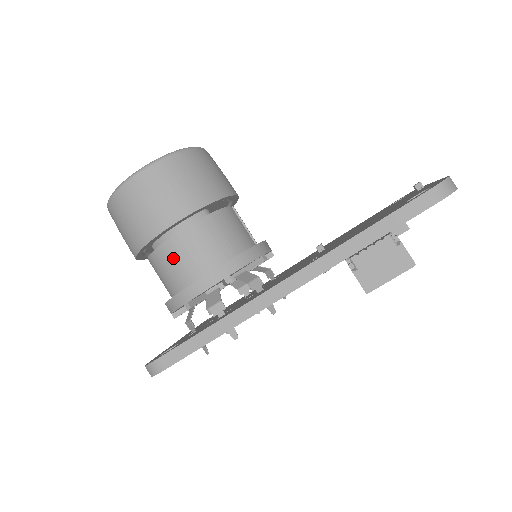
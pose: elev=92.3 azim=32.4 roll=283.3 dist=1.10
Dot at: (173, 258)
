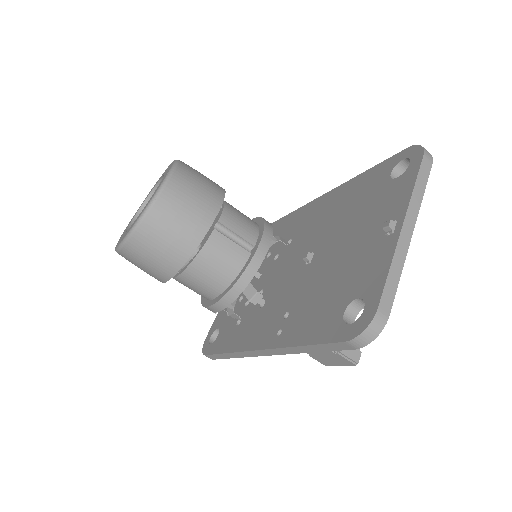
Dot at: (186, 286)
